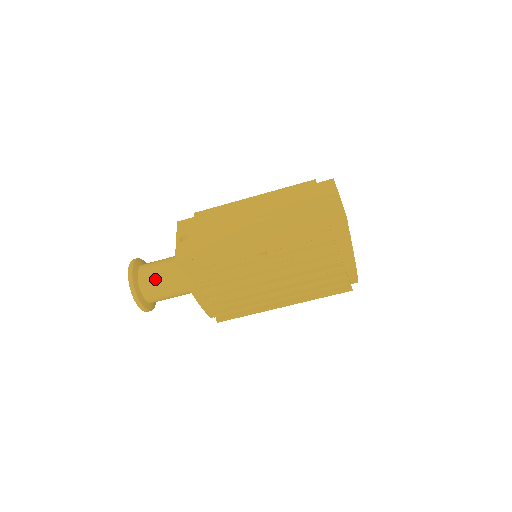
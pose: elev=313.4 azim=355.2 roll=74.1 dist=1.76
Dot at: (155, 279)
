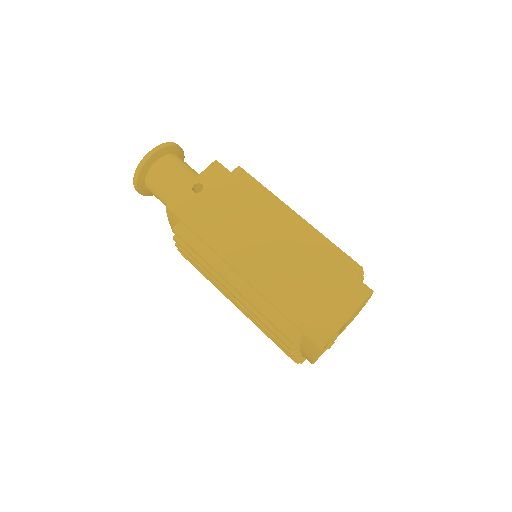
Dot at: (161, 185)
